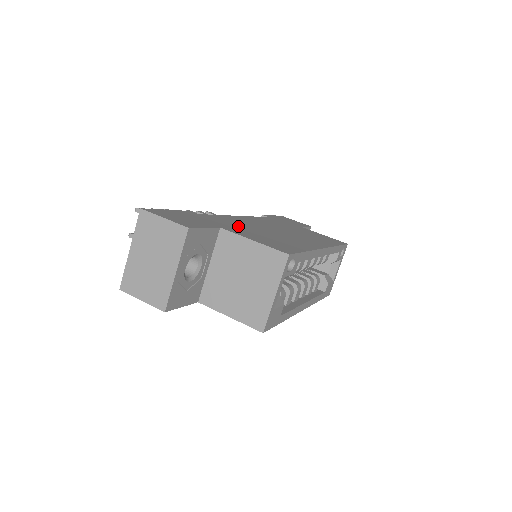
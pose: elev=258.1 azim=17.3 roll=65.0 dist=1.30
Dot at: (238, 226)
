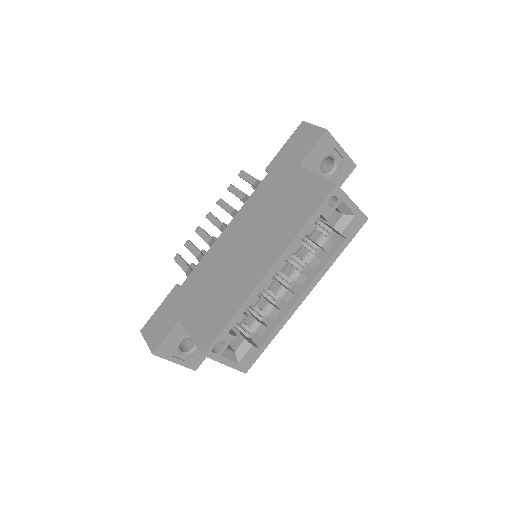
Dot at: (199, 291)
